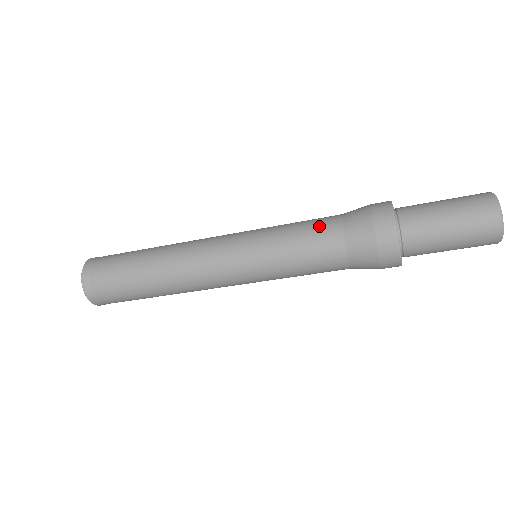
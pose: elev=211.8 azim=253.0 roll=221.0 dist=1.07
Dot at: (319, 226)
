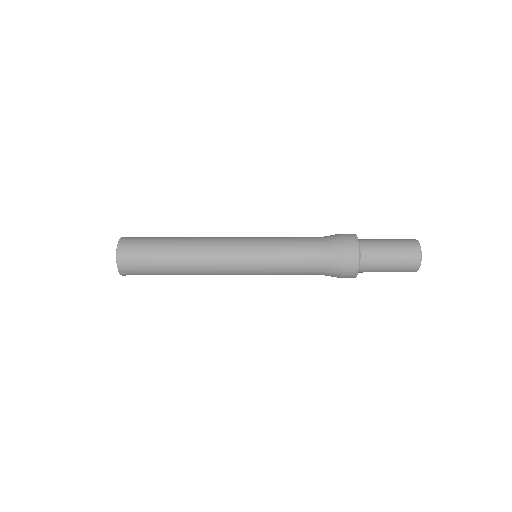
Dot at: (307, 241)
